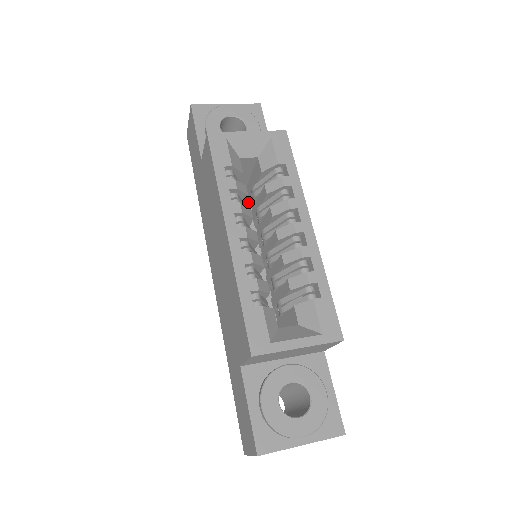
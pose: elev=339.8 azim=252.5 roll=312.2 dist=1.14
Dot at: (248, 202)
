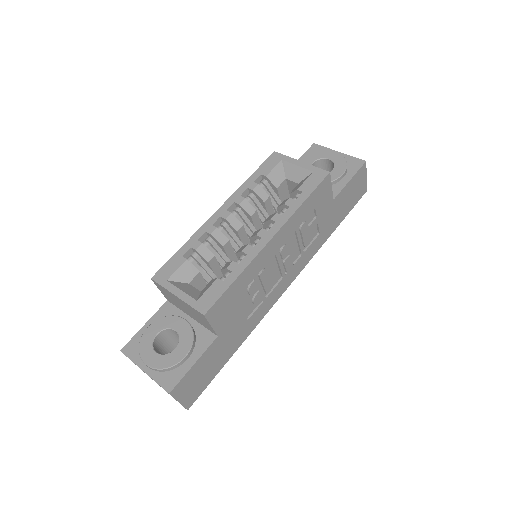
Dot at: occluded
